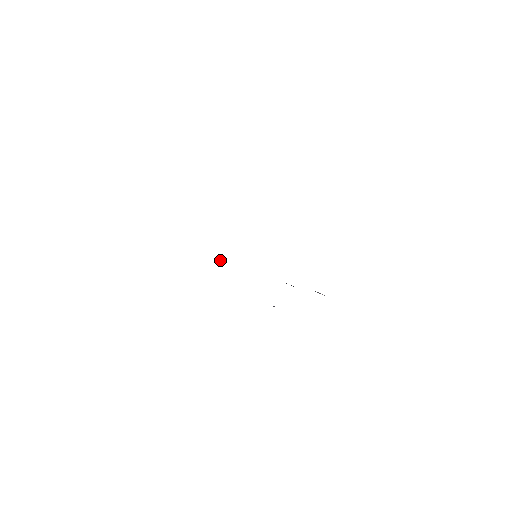
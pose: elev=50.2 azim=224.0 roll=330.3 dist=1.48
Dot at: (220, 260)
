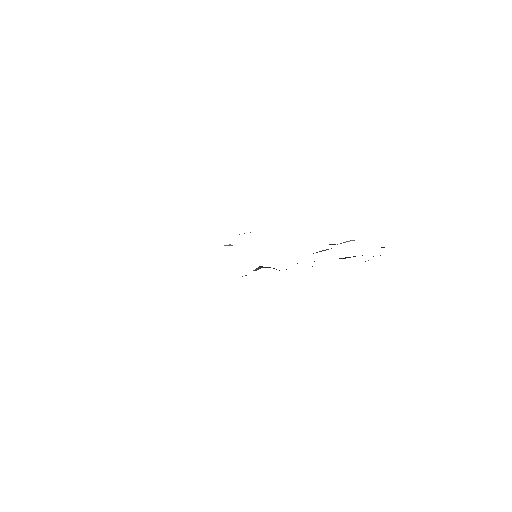
Dot at: occluded
